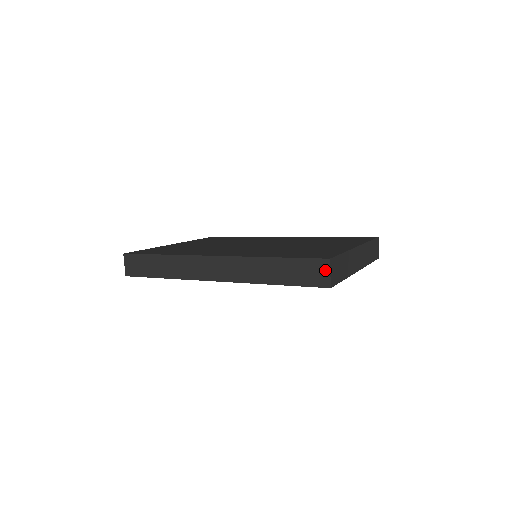
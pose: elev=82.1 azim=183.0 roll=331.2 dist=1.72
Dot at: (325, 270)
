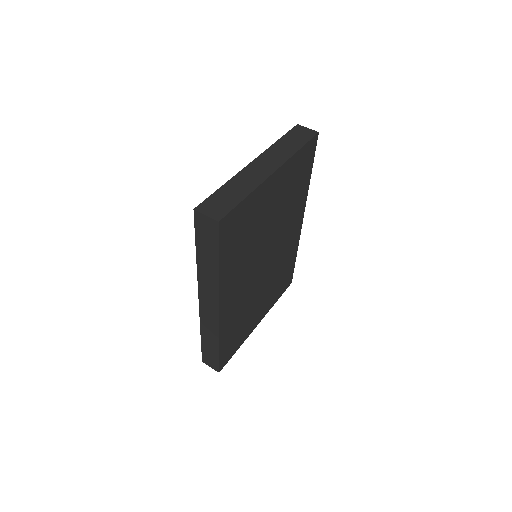
Dot at: (203, 218)
